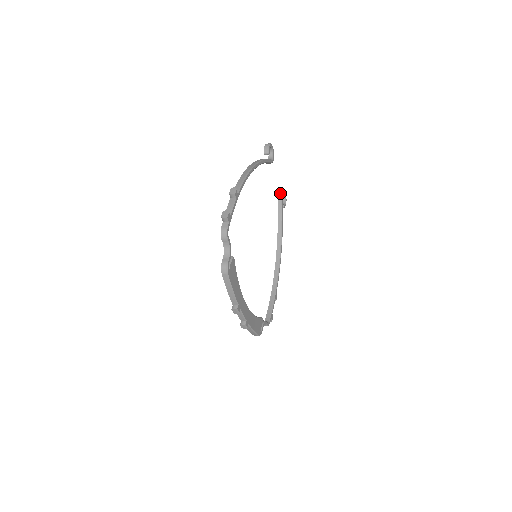
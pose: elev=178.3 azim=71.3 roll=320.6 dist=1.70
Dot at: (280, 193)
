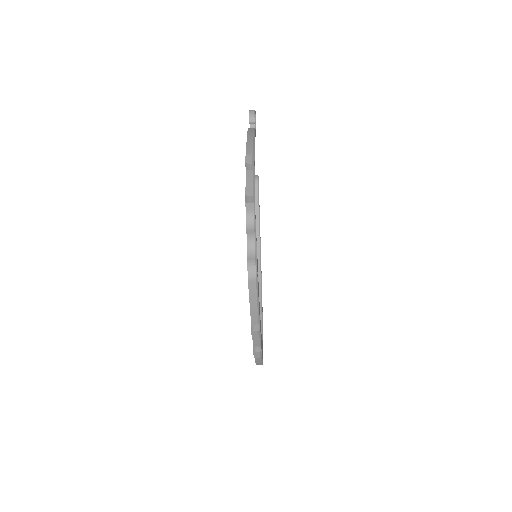
Dot at: (255, 178)
